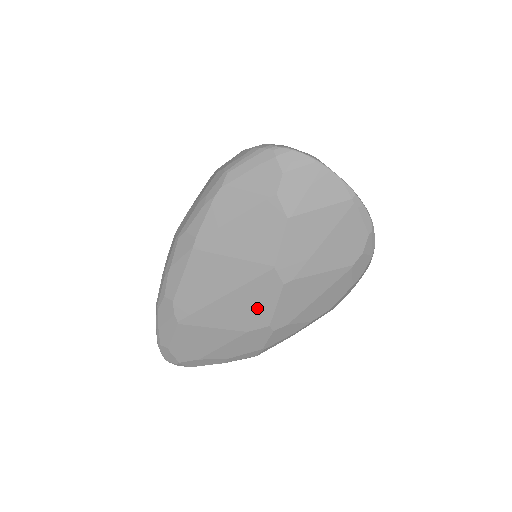
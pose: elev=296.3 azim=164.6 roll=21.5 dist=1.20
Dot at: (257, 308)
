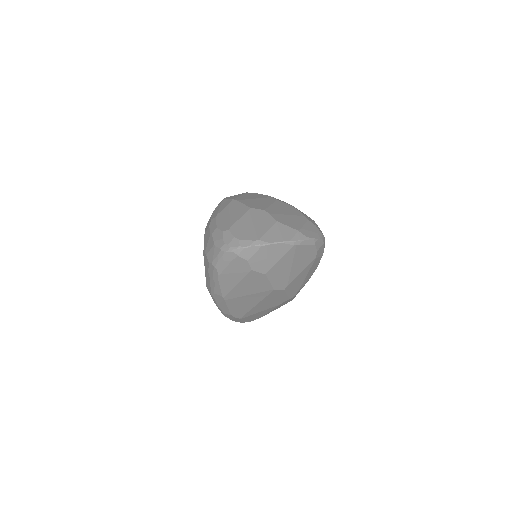
Dot at: (277, 299)
